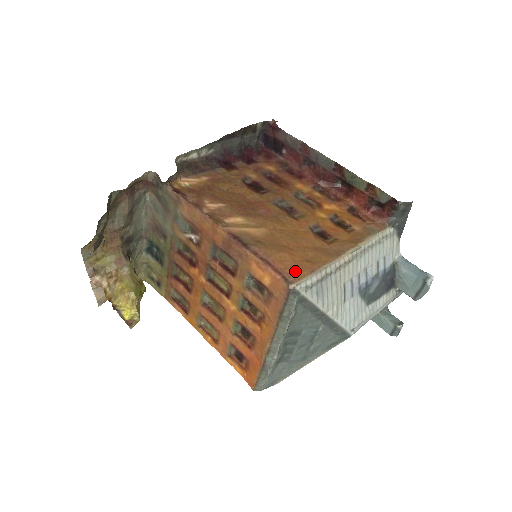
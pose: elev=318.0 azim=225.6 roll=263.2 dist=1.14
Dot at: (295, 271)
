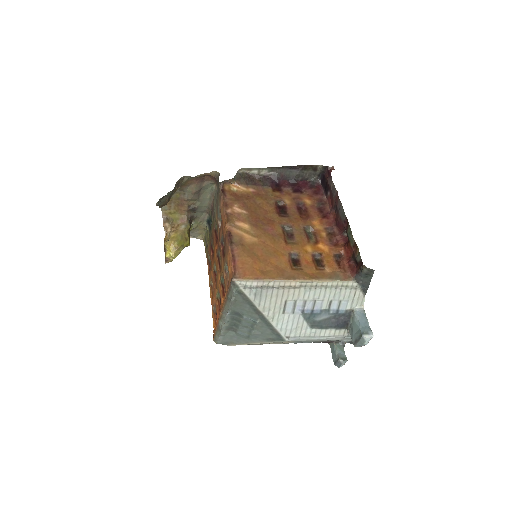
Dot at: (245, 273)
